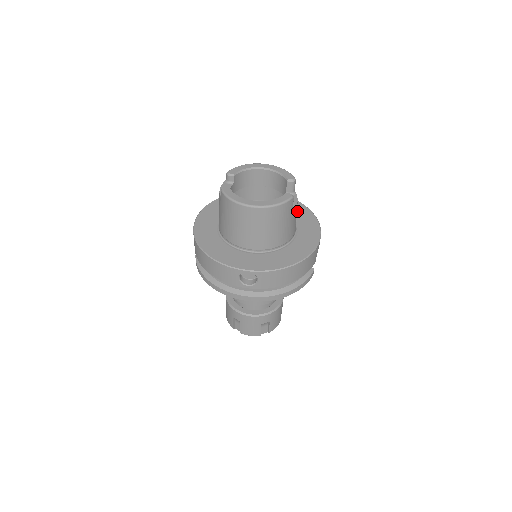
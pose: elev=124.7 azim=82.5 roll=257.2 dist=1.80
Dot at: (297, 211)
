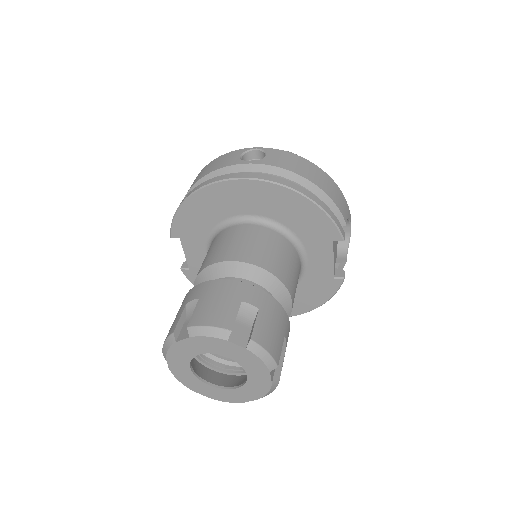
Dot at: occluded
